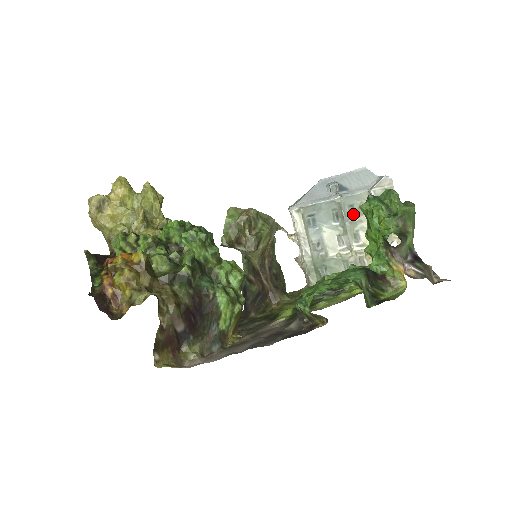
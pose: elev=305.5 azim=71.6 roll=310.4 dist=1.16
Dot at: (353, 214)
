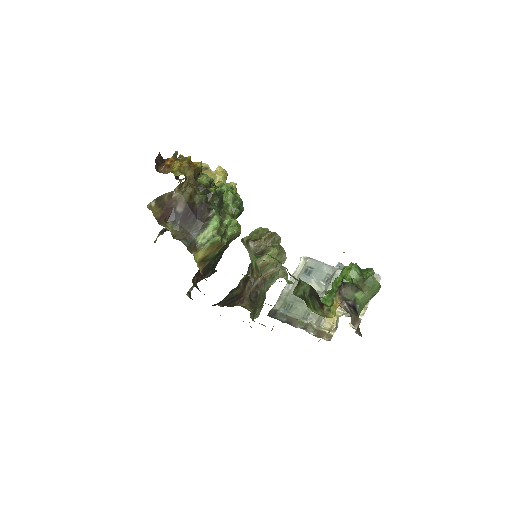
Dot at: occluded
